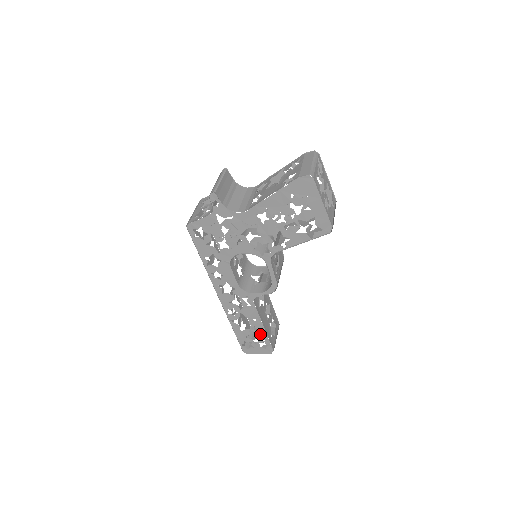
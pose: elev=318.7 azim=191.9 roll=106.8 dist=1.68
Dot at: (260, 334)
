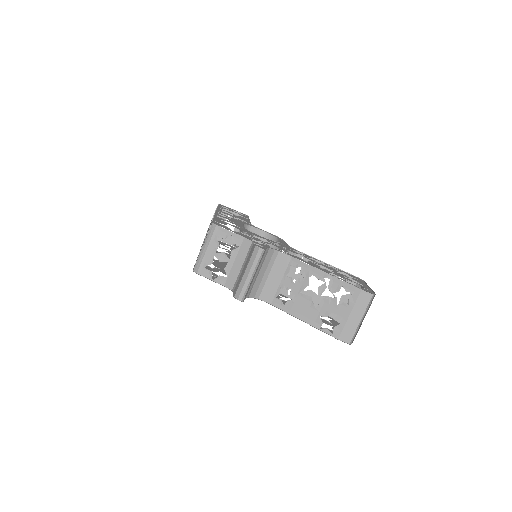
Dot at: occluded
